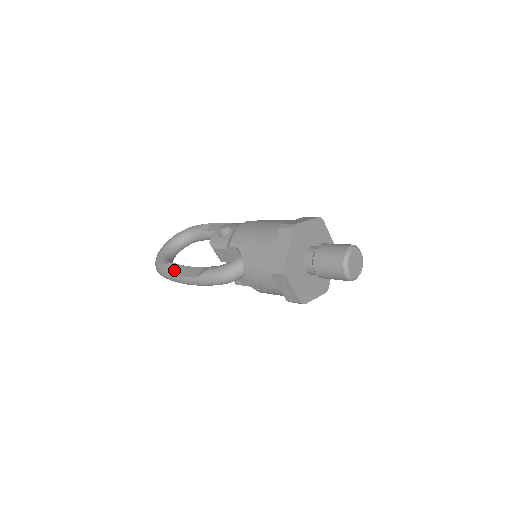
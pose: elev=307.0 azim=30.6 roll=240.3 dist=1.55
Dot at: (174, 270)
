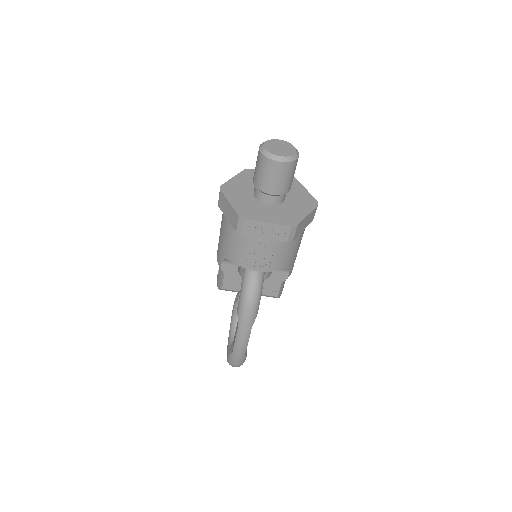
Dot at: occluded
